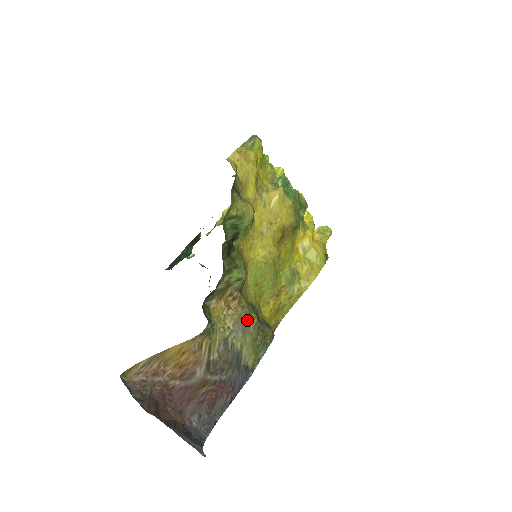
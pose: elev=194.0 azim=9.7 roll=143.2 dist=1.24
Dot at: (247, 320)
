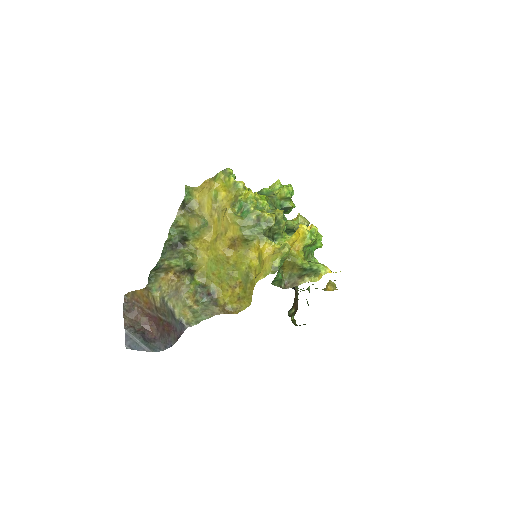
Dot at: (181, 292)
